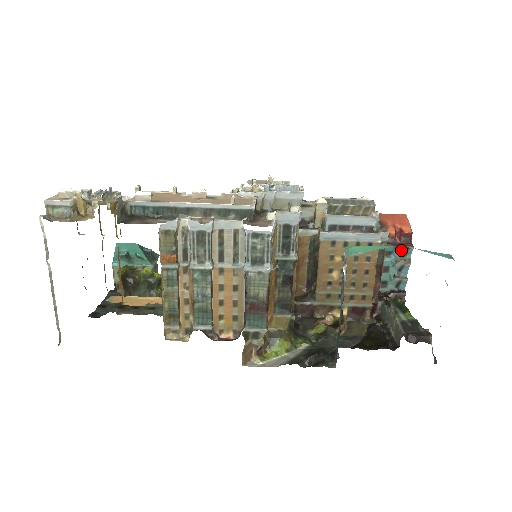
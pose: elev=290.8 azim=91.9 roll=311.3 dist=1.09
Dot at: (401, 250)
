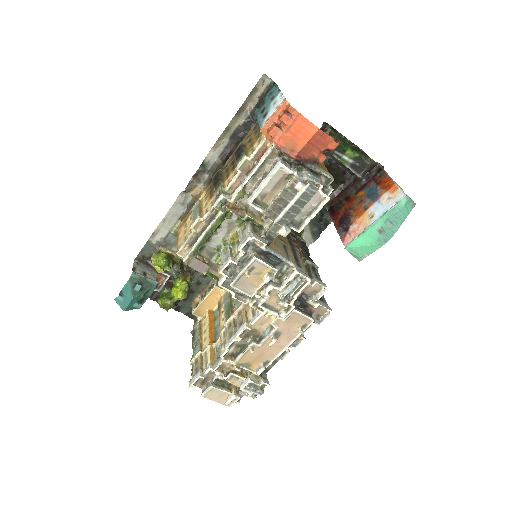
Dot at: occluded
